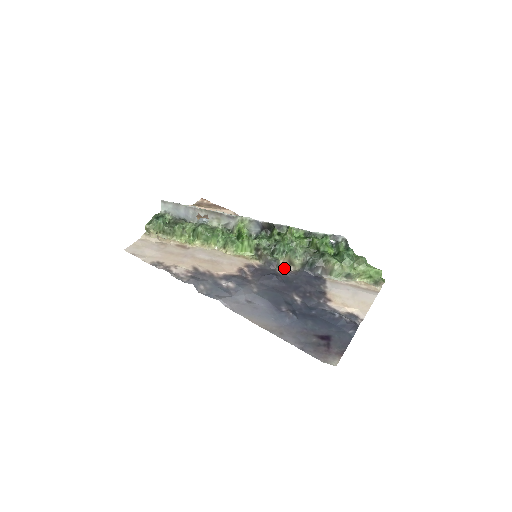
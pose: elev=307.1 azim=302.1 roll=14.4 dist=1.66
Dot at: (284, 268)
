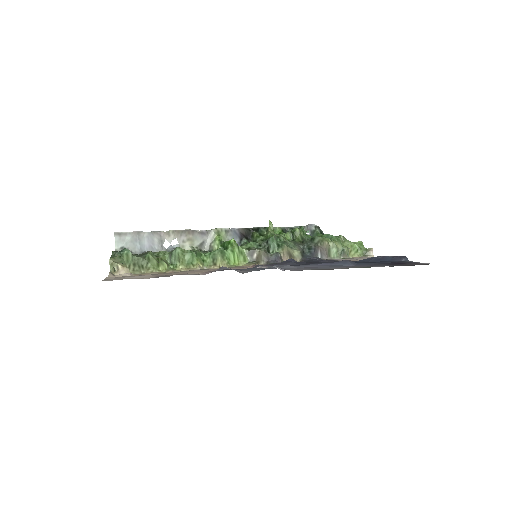
Dot at: occluded
